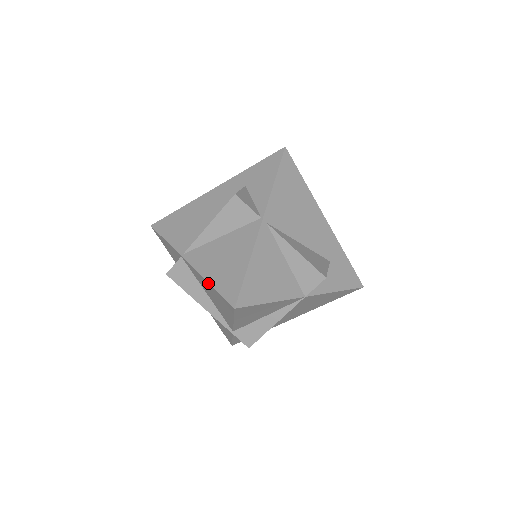
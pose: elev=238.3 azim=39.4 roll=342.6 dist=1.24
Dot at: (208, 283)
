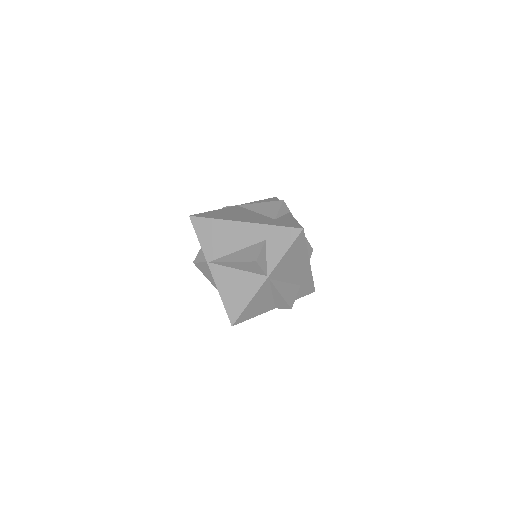
Dot at: occluded
